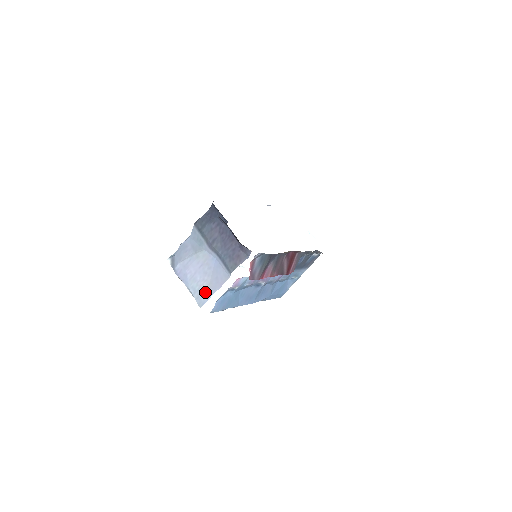
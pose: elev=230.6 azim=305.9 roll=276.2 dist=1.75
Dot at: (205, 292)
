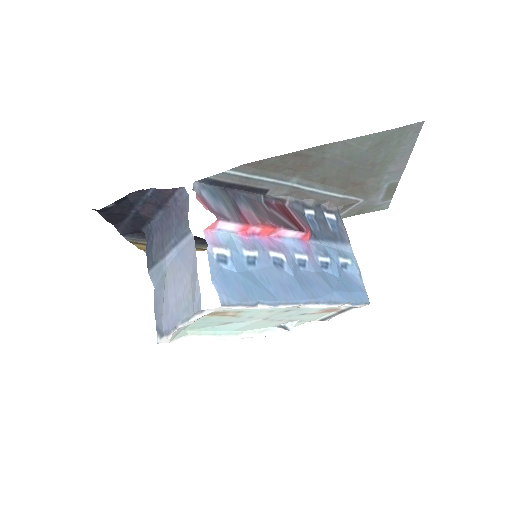
Dot at: (193, 290)
